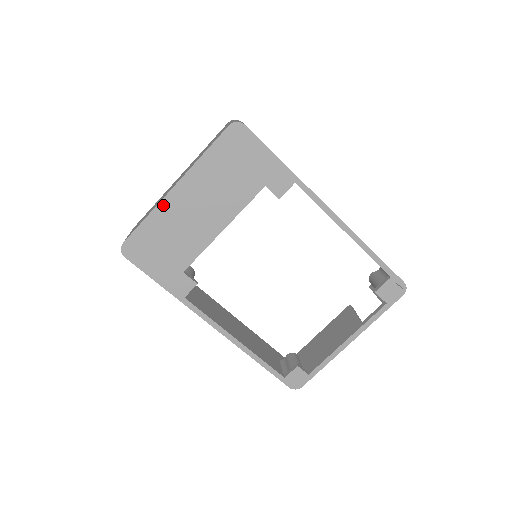
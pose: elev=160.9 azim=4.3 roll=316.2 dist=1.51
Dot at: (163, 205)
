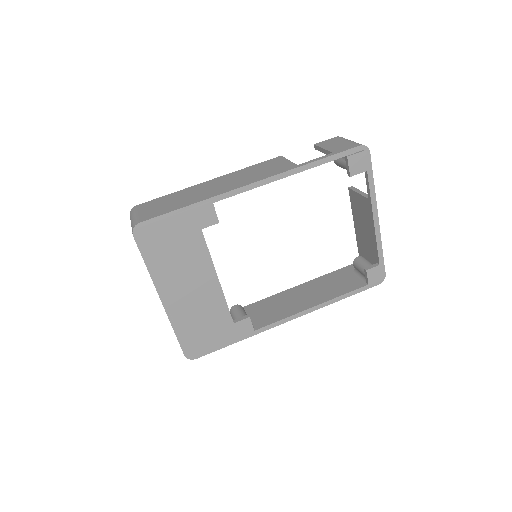
Dot at: (171, 315)
